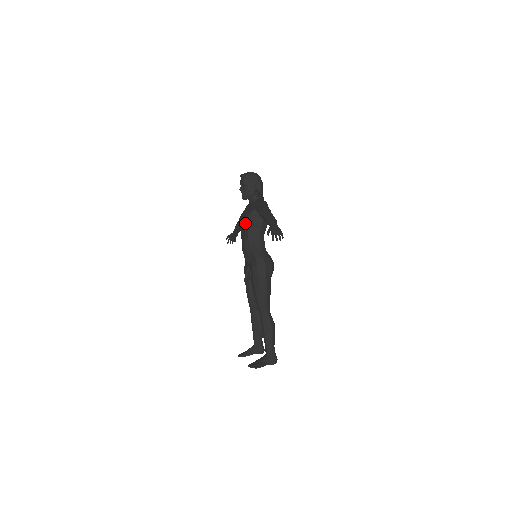
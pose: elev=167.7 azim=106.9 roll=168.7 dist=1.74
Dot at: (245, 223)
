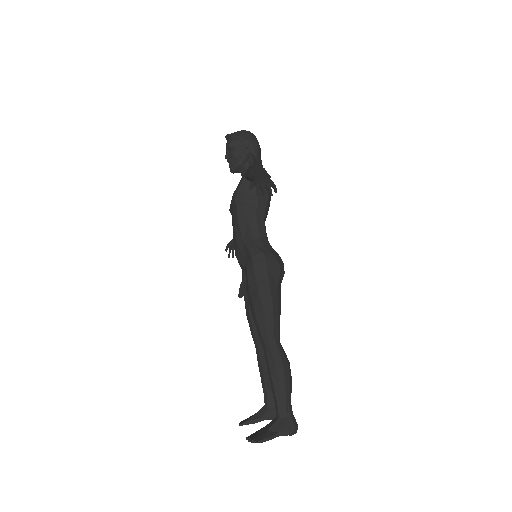
Dot at: (233, 203)
